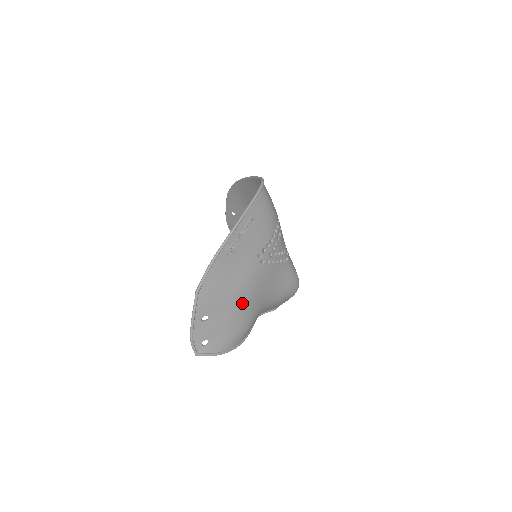
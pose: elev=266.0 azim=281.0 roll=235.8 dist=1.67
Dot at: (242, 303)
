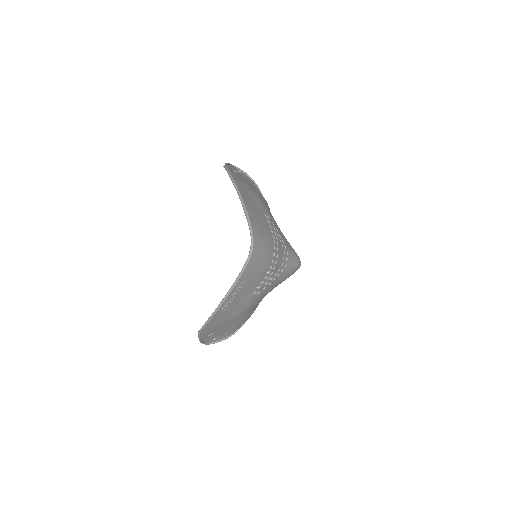
Dot at: (242, 316)
